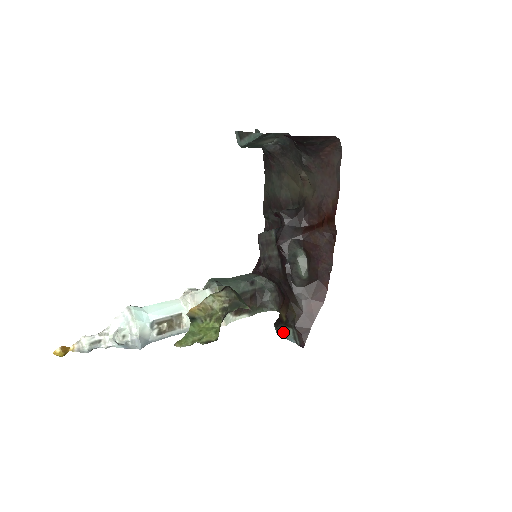
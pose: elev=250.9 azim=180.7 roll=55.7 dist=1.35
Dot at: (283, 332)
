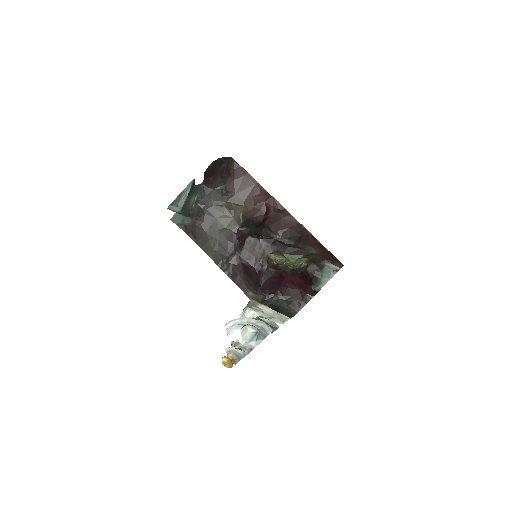
Dot at: (323, 278)
